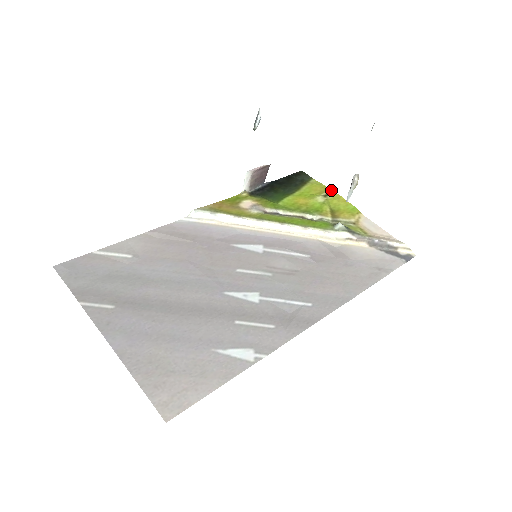
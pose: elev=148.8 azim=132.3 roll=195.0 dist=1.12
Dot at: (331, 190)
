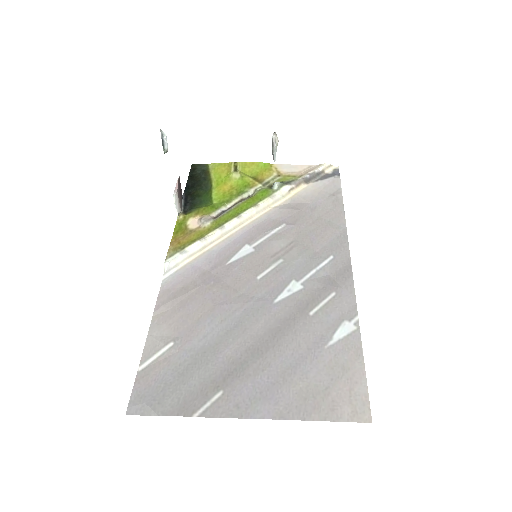
Dot at: (233, 163)
